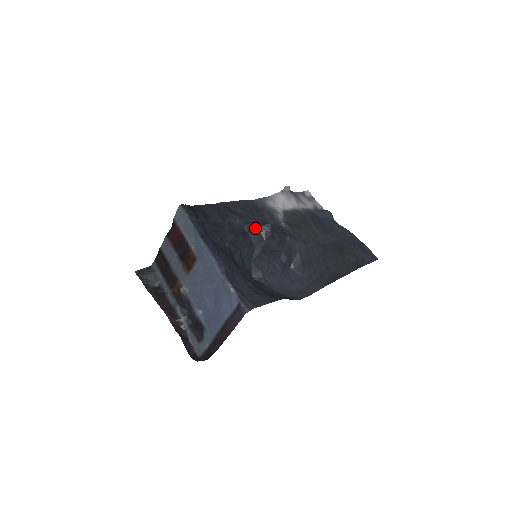
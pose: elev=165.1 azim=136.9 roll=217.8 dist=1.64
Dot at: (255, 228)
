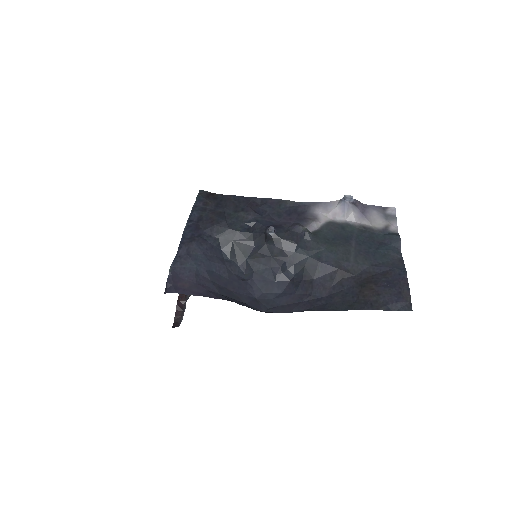
Dot at: (262, 228)
